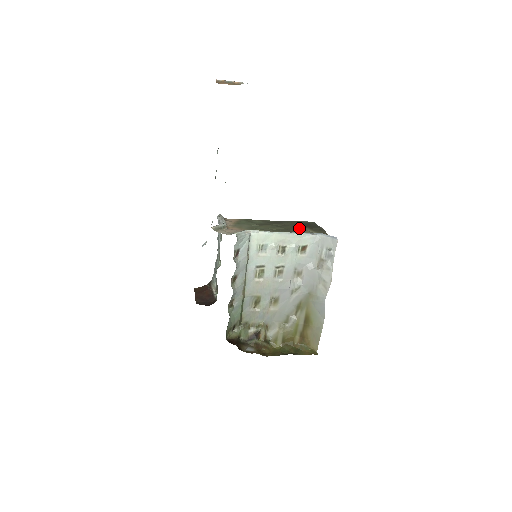
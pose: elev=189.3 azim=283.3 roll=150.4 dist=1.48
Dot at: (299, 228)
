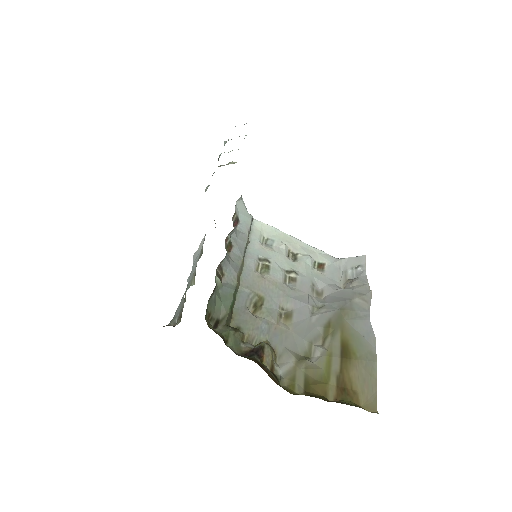
Dot at: occluded
